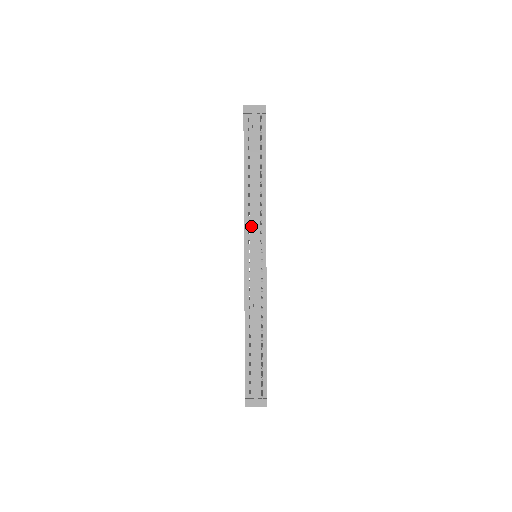
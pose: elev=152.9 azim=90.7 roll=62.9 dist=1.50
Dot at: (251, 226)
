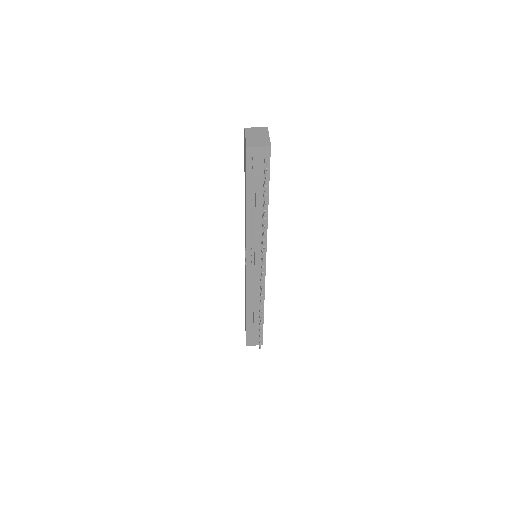
Dot at: (253, 245)
